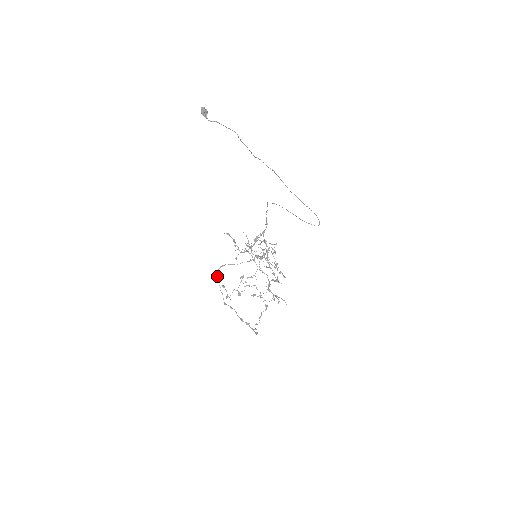
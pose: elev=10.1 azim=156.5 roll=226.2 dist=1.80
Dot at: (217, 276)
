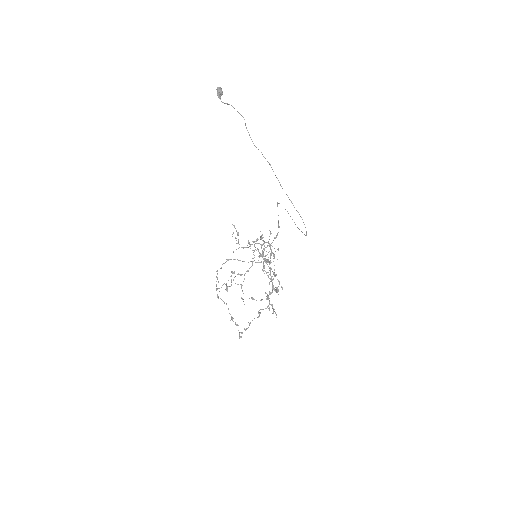
Dot at: (221, 267)
